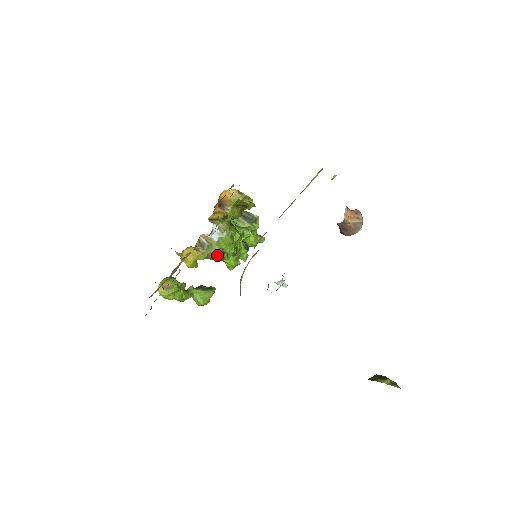
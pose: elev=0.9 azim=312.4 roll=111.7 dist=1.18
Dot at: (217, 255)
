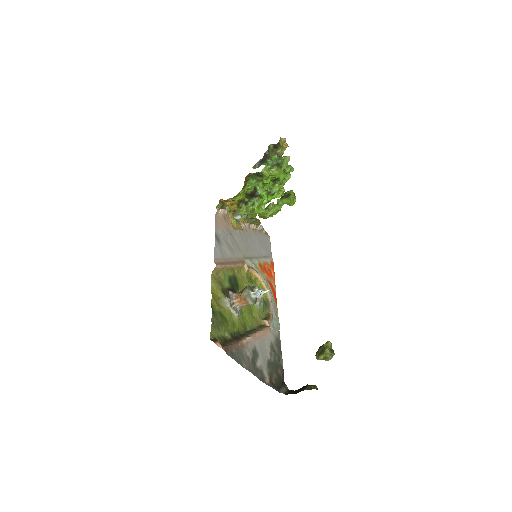
Dot at: occluded
